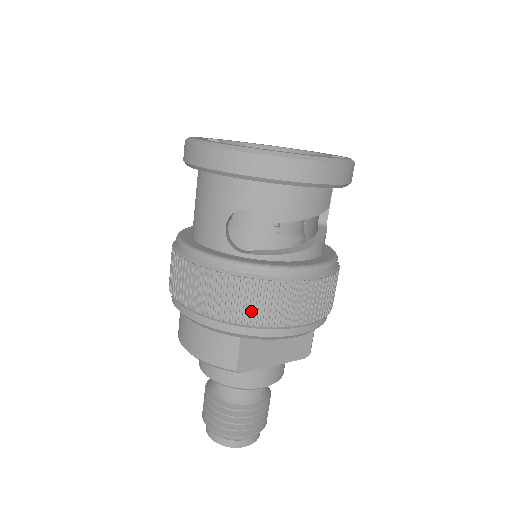
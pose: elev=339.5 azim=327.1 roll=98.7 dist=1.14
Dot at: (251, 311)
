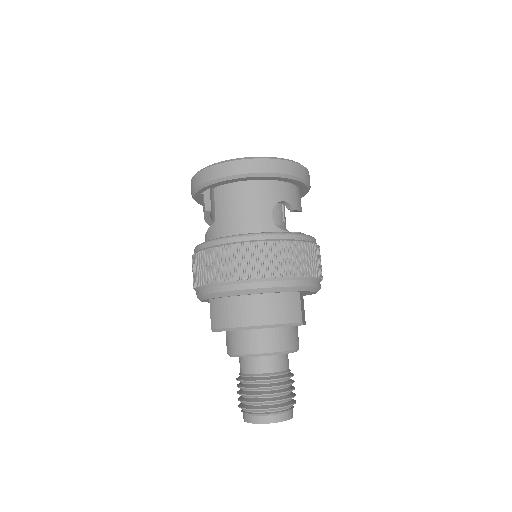
Dot at: (309, 266)
